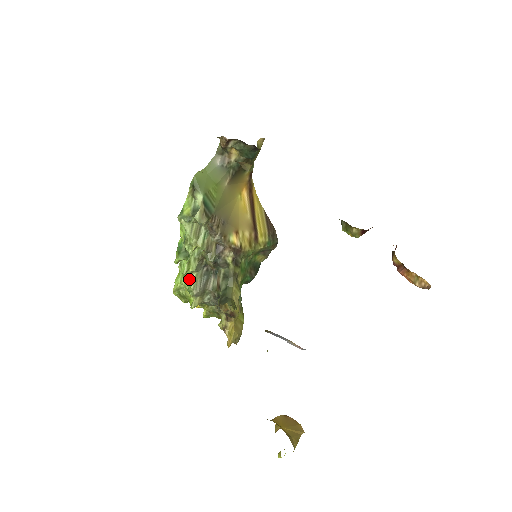
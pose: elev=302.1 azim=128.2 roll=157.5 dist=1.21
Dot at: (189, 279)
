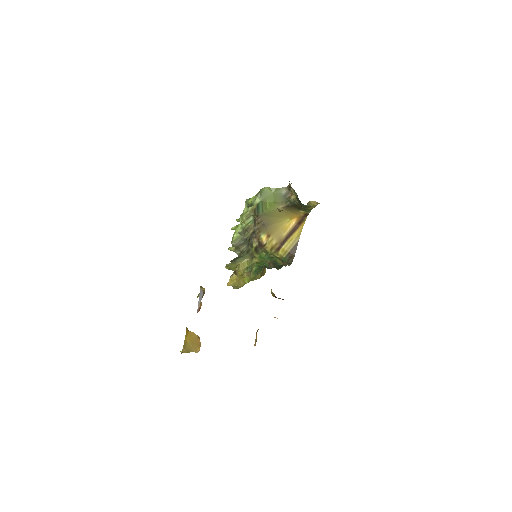
Dot at: (235, 234)
